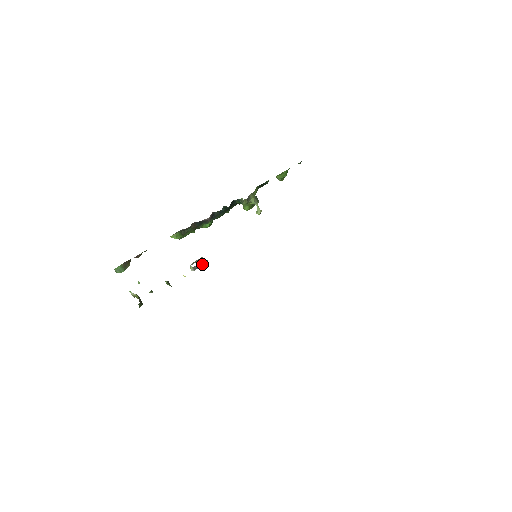
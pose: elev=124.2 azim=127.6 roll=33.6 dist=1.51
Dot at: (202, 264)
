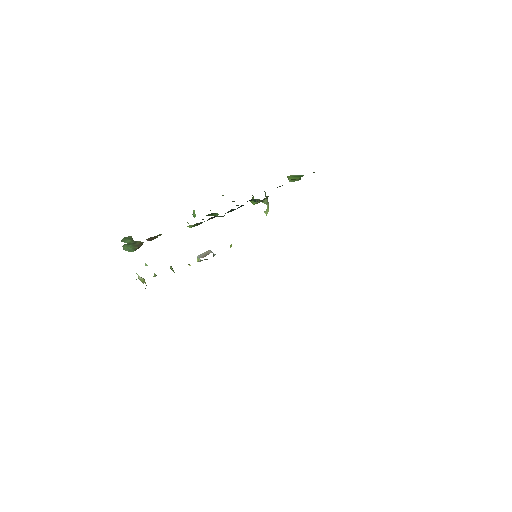
Dot at: occluded
